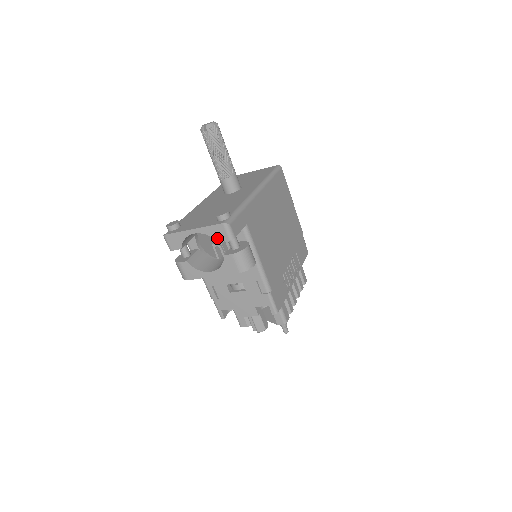
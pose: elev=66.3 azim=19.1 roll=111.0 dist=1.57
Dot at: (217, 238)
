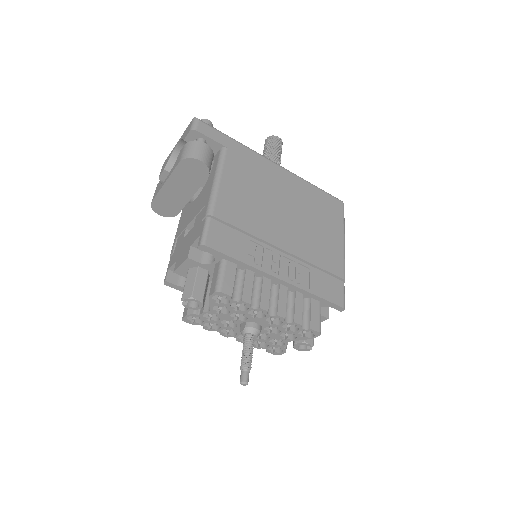
Dot at: (185, 136)
